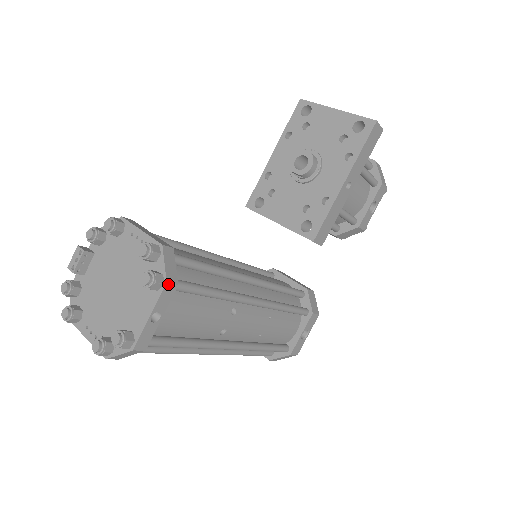
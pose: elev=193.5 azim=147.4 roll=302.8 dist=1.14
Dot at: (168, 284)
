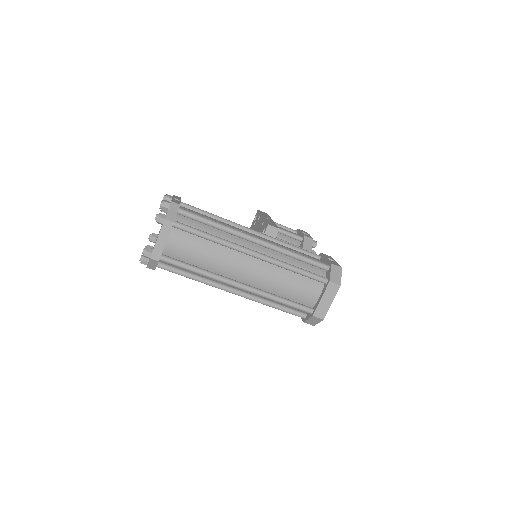
Dot at: (175, 196)
